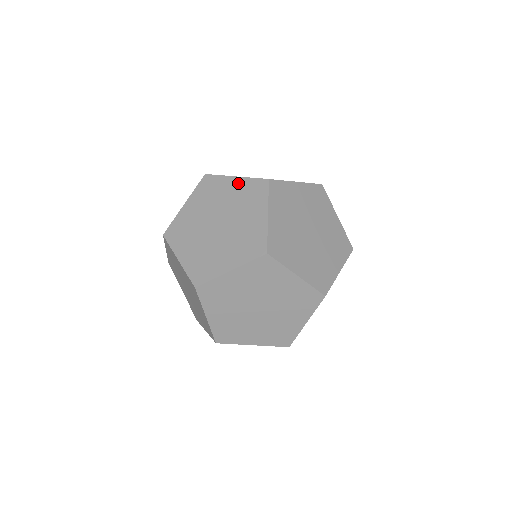
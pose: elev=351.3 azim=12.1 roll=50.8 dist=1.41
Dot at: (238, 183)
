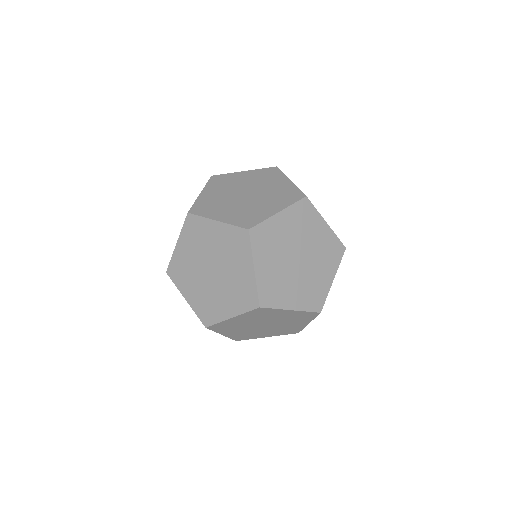
Dot at: (249, 275)
